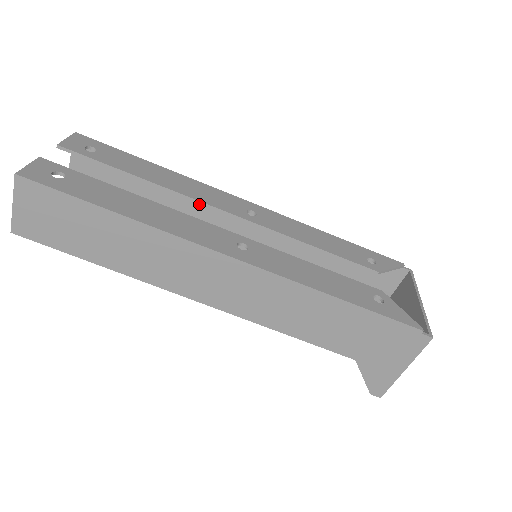
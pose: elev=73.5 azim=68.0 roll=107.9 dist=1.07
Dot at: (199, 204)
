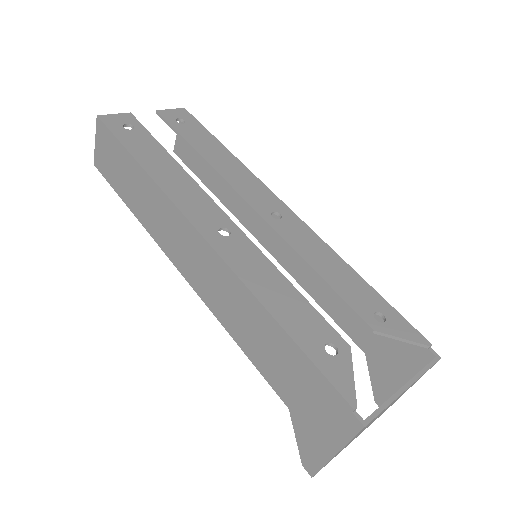
Dot at: occluded
